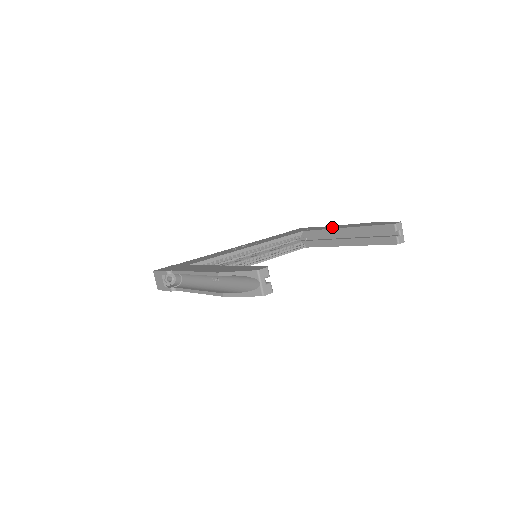
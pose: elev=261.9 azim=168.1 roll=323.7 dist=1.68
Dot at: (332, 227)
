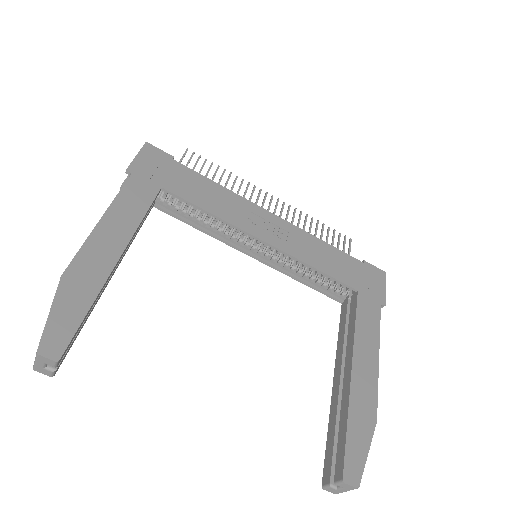
Dot at: (365, 342)
